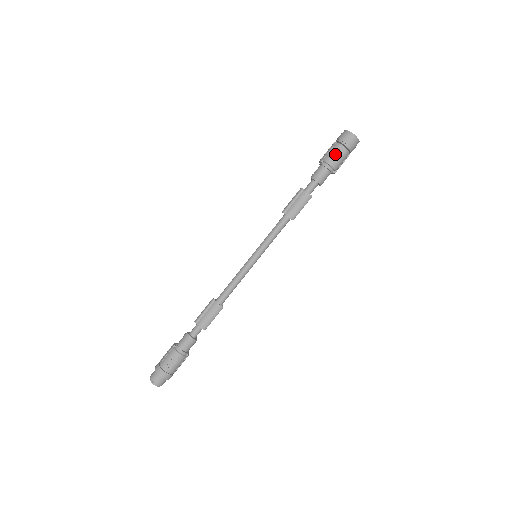
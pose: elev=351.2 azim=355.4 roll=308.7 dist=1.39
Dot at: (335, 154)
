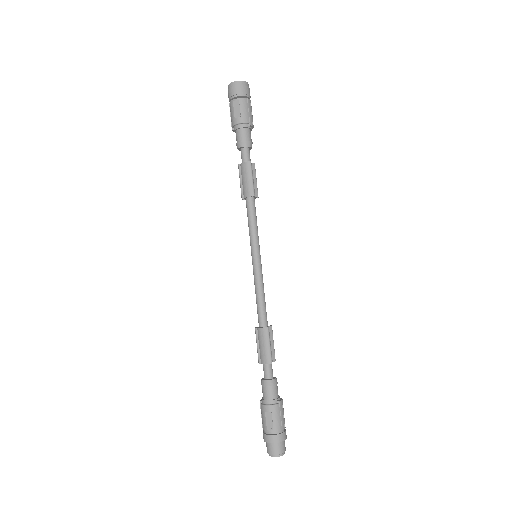
Dot at: (233, 112)
